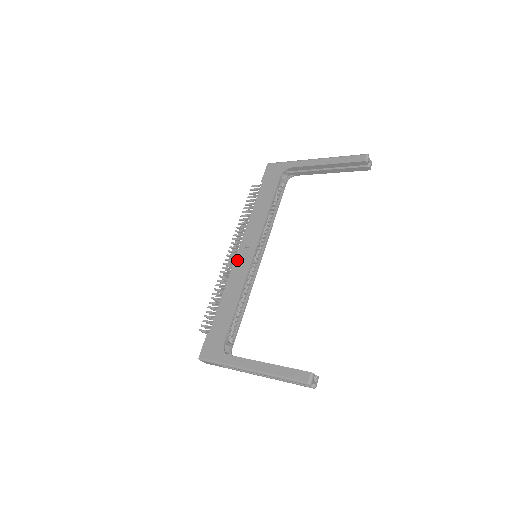
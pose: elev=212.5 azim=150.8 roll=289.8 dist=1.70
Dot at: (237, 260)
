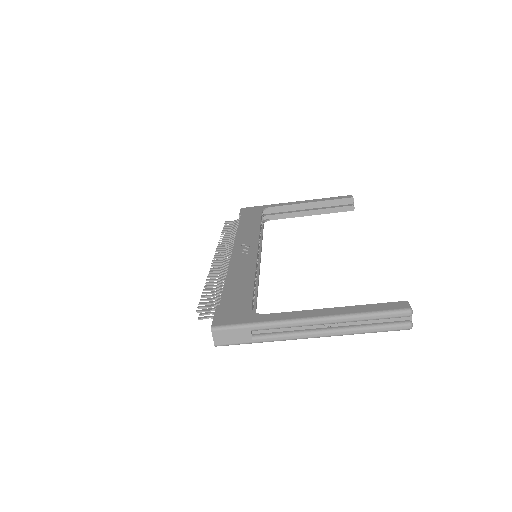
Dot at: (235, 254)
